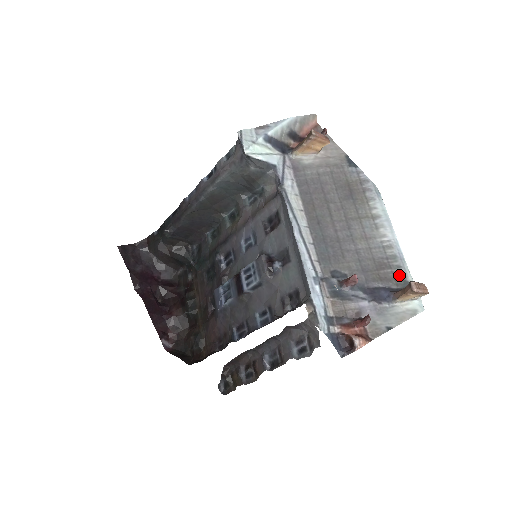
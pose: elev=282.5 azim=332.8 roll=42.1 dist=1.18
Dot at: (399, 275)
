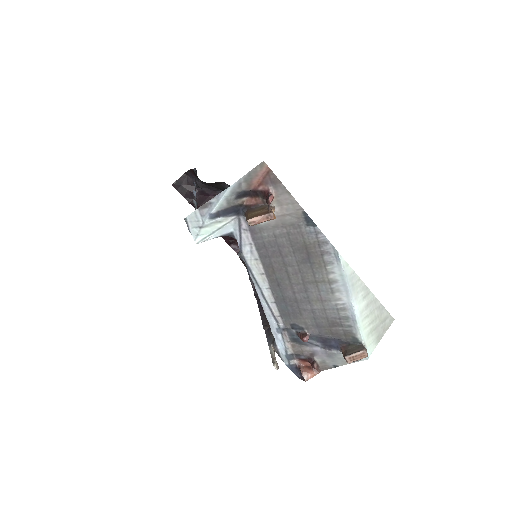
Dot at: (349, 333)
